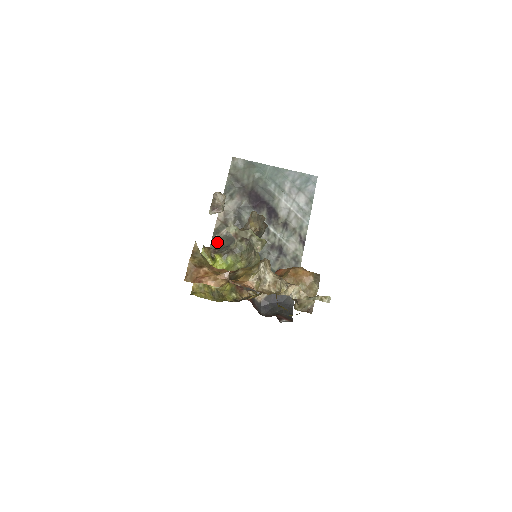
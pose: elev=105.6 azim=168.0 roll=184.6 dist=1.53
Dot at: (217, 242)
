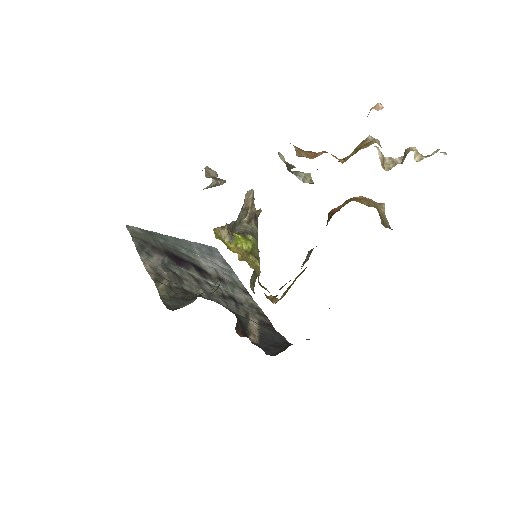
Dot at: (165, 291)
